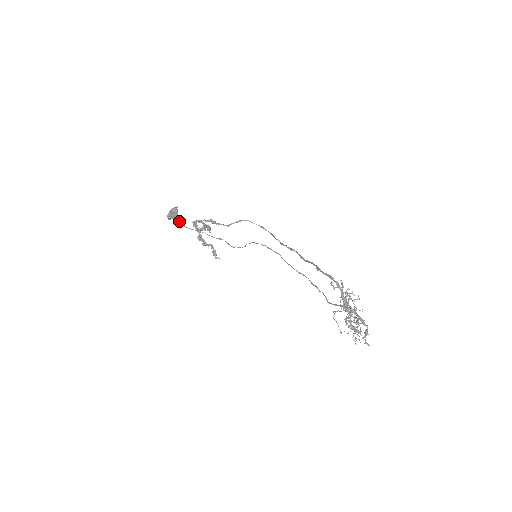
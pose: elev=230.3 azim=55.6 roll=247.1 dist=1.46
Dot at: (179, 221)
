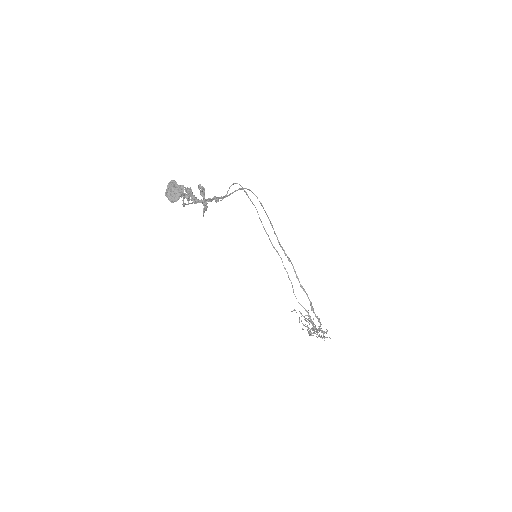
Dot at: (183, 206)
